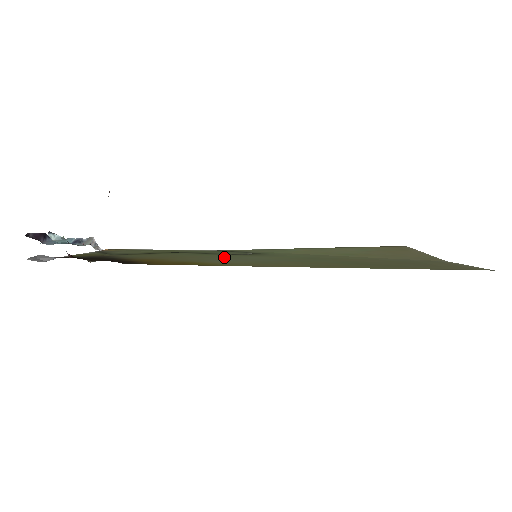
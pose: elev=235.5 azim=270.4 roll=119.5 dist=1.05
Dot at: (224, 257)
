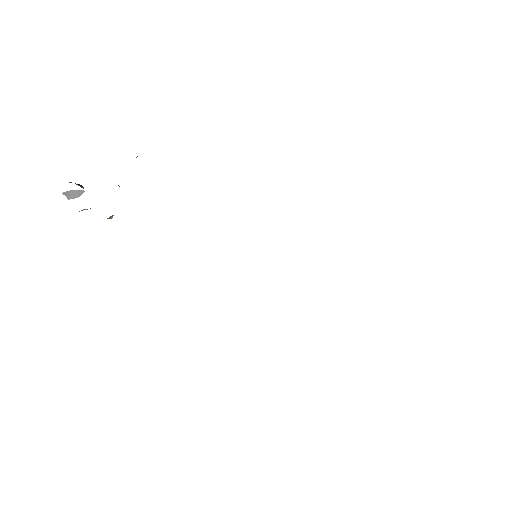
Dot at: occluded
